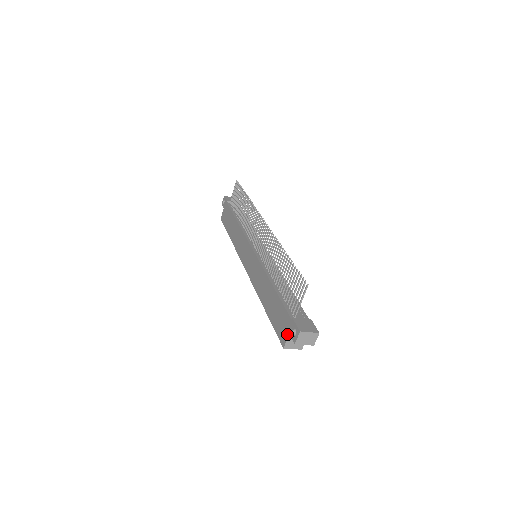
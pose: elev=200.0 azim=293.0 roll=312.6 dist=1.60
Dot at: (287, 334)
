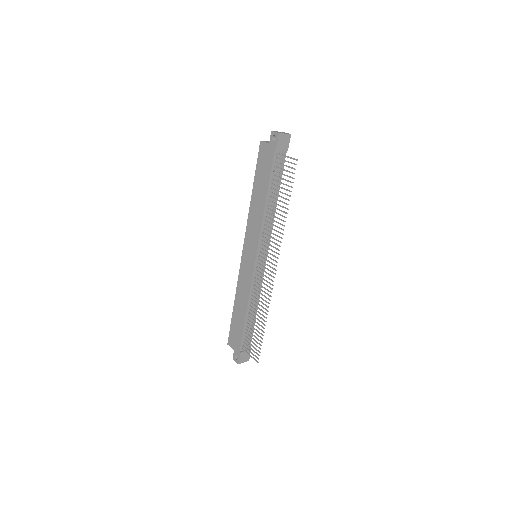
Dot at: (233, 348)
